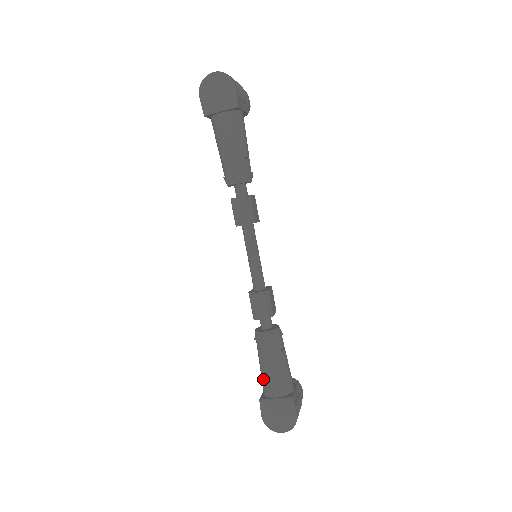
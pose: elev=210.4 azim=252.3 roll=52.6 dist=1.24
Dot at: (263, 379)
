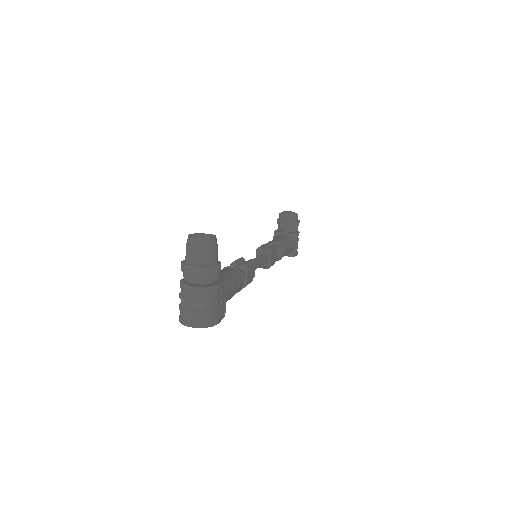
Dot at: occluded
